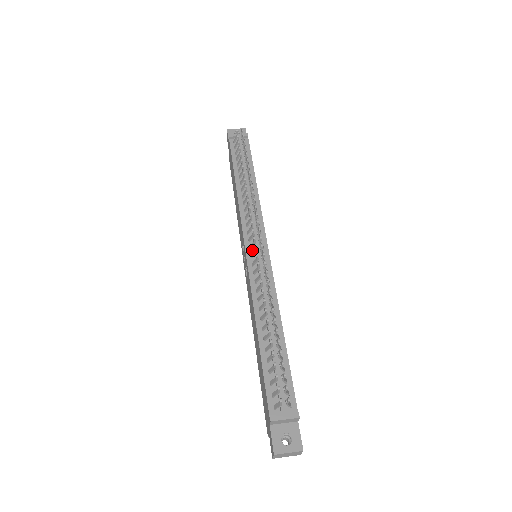
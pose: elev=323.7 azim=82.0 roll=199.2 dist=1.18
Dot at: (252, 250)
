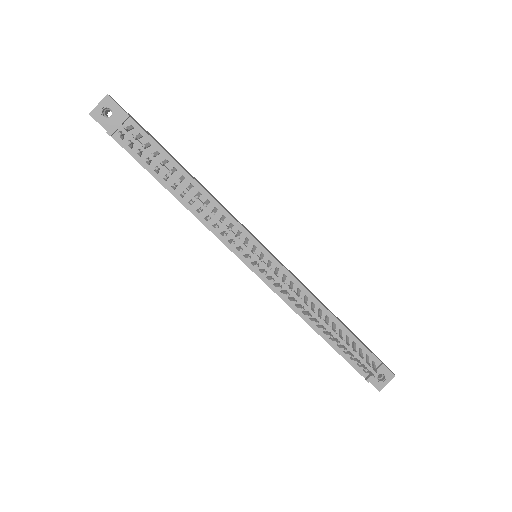
Dot at: occluded
